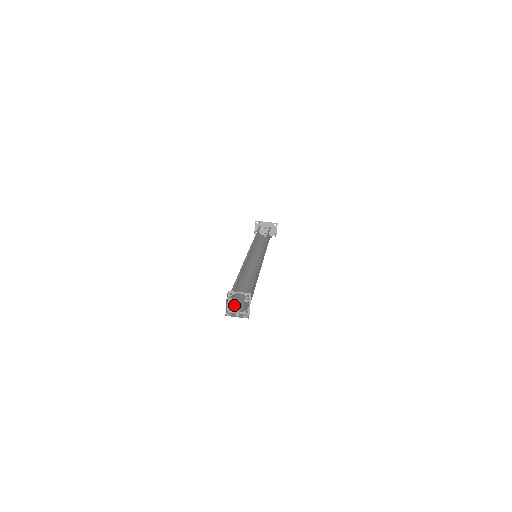
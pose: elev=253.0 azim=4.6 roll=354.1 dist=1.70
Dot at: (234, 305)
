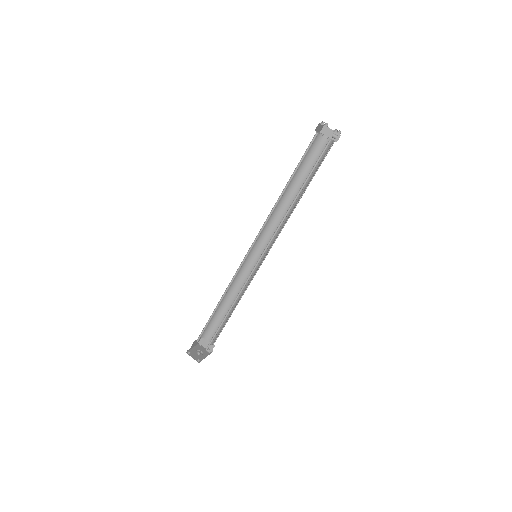
Dot at: (325, 150)
